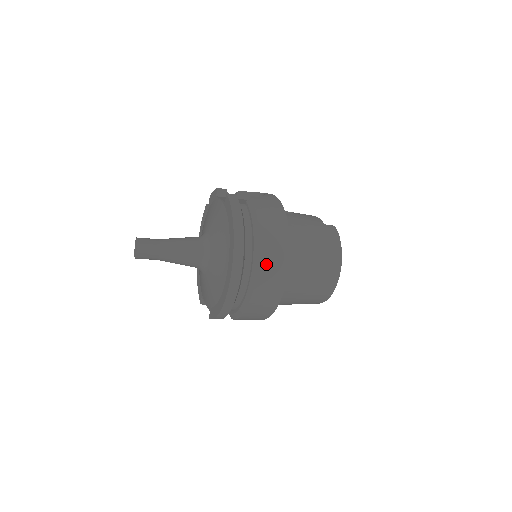
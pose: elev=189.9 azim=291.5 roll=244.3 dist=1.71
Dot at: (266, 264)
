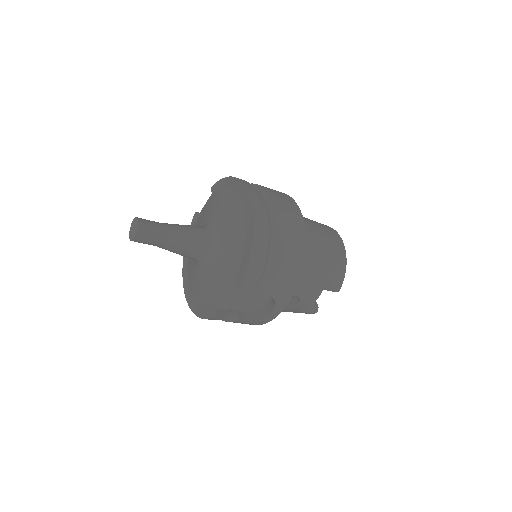
Dot at: (276, 197)
